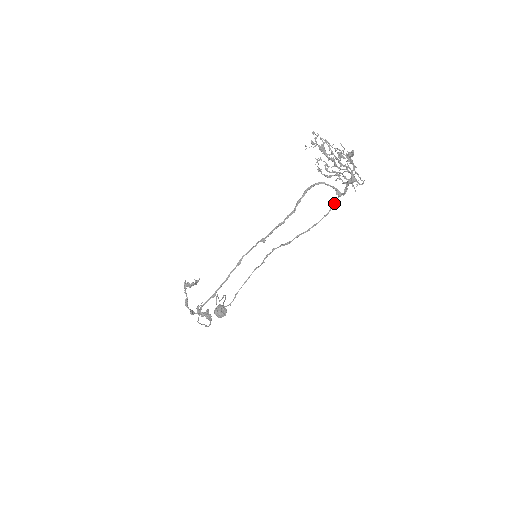
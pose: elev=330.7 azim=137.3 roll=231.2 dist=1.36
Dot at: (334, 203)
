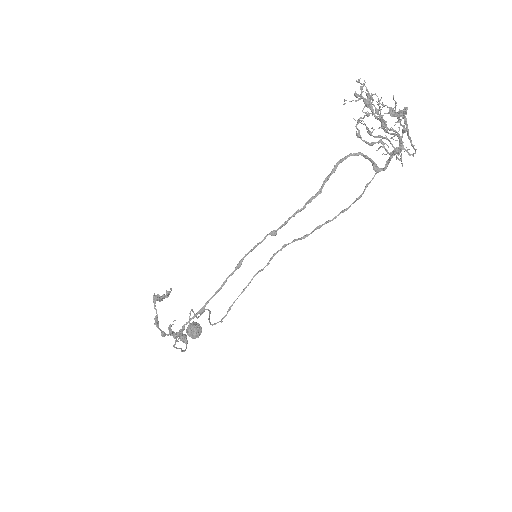
Dot at: (370, 182)
